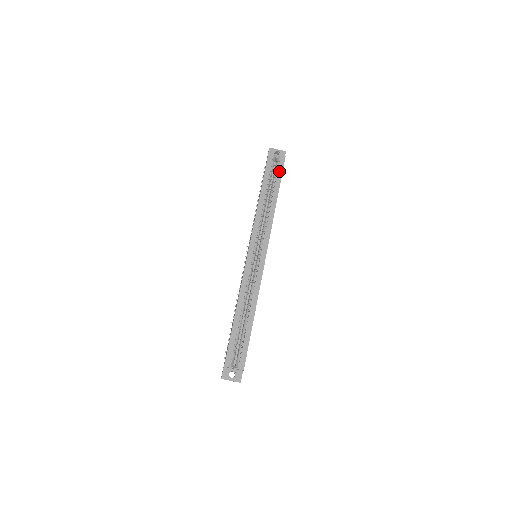
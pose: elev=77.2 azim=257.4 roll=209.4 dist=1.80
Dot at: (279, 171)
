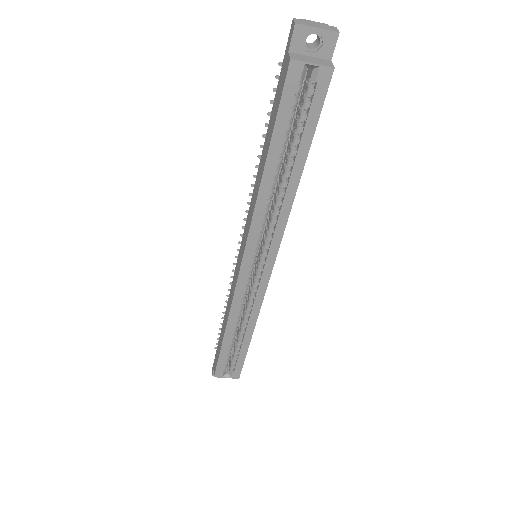
Dot at: (313, 110)
